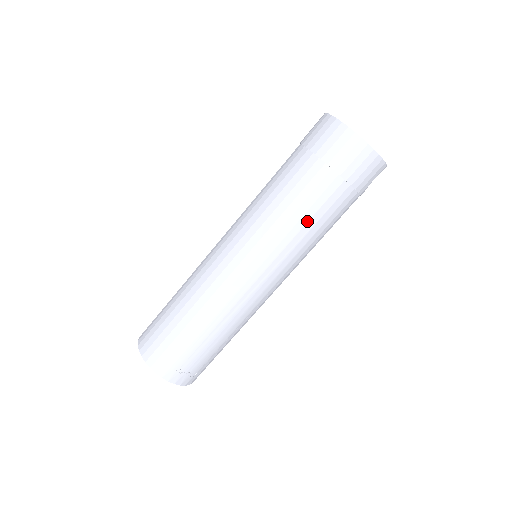
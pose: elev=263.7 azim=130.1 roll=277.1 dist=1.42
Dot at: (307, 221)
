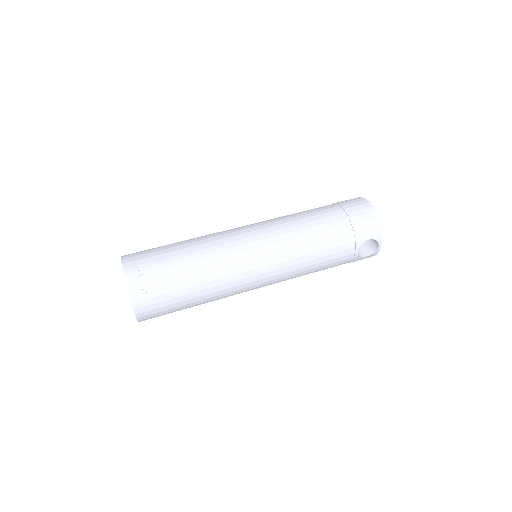
Dot at: (310, 227)
